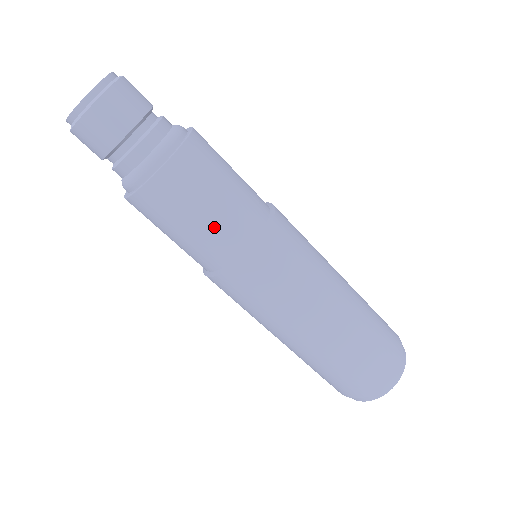
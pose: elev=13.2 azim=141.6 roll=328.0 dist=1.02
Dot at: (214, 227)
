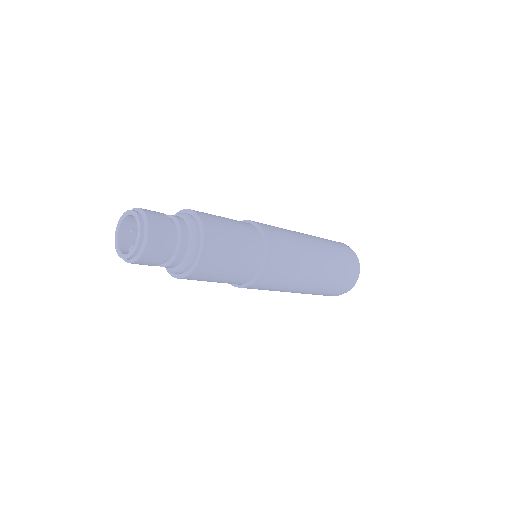
Dot at: (227, 281)
